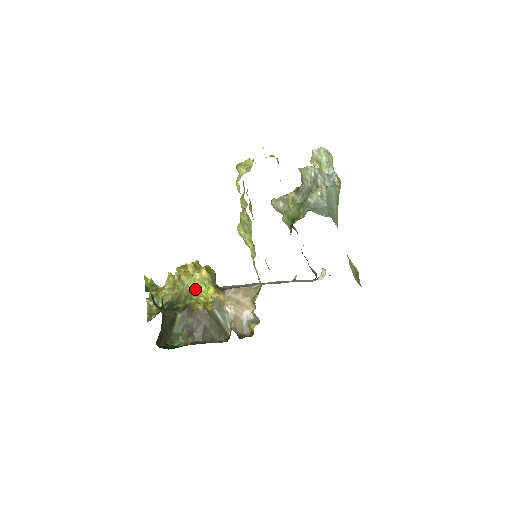
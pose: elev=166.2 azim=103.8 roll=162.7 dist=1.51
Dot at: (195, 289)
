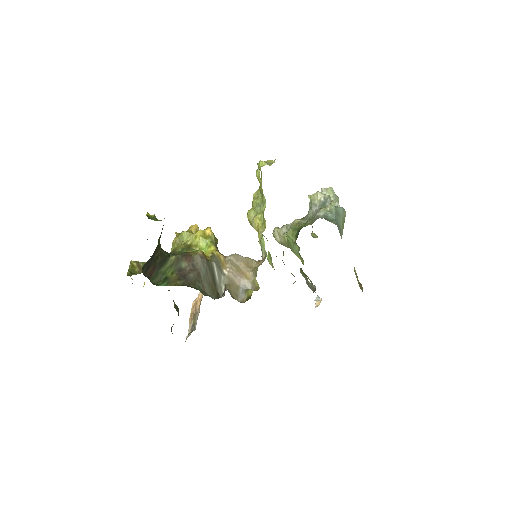
Dot at: (194, 245)
